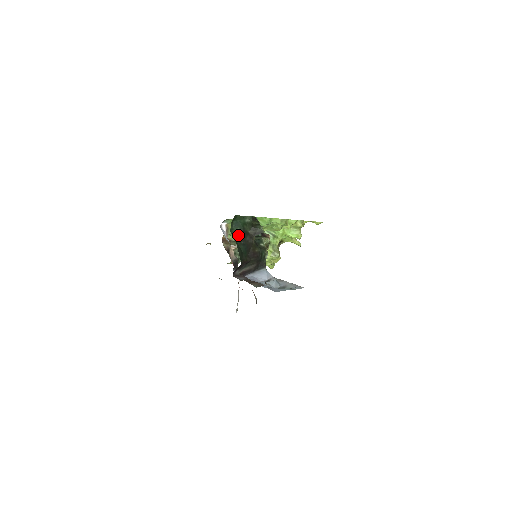
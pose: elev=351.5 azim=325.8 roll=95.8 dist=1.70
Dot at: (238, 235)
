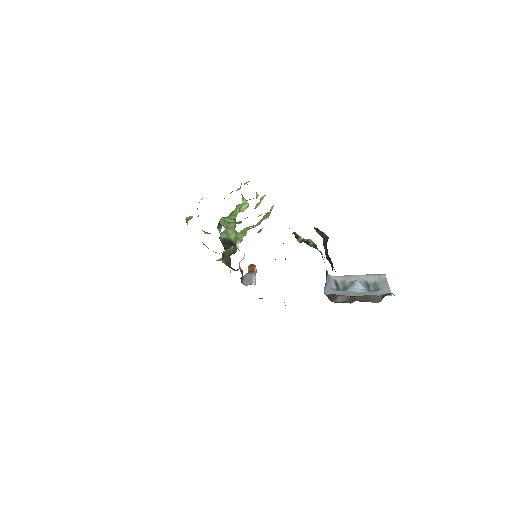
Dot at: (328, 257)
